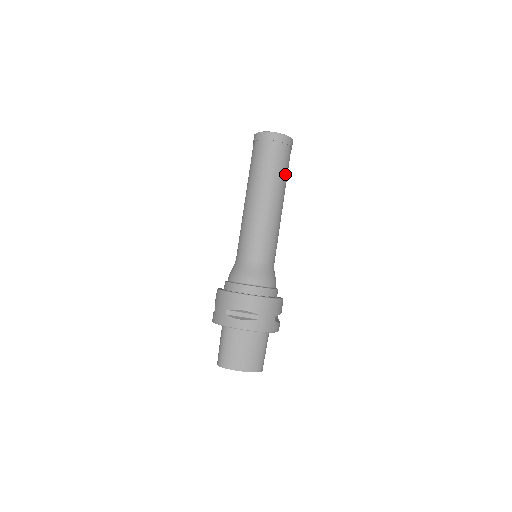
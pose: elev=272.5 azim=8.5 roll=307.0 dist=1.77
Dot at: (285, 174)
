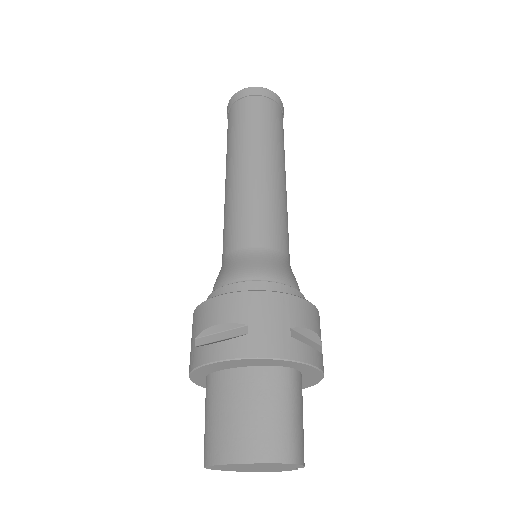
Dot at: (272, 130)
